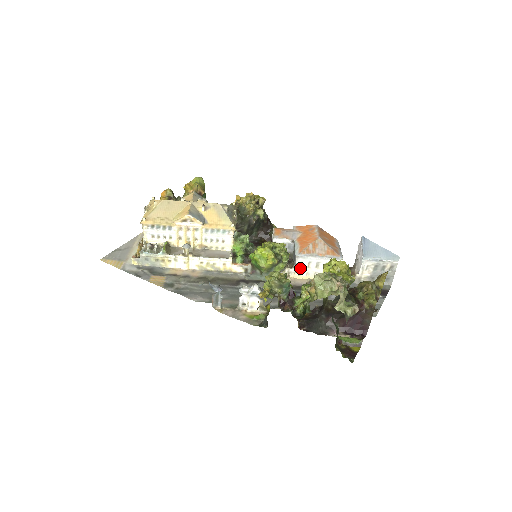
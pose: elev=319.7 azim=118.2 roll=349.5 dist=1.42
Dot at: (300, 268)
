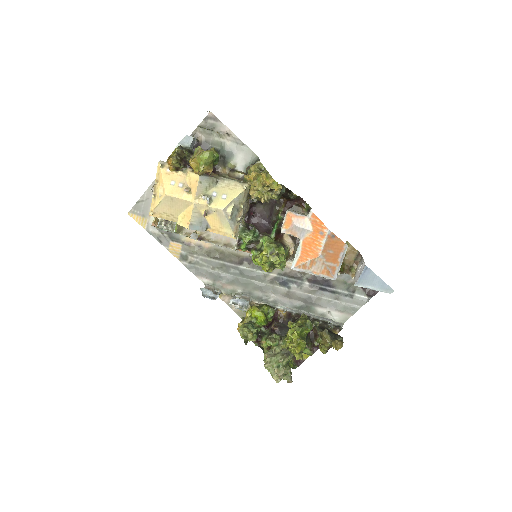
Dot at: occluded
